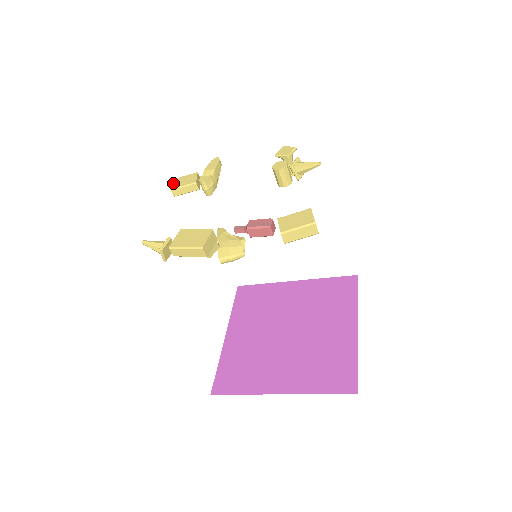
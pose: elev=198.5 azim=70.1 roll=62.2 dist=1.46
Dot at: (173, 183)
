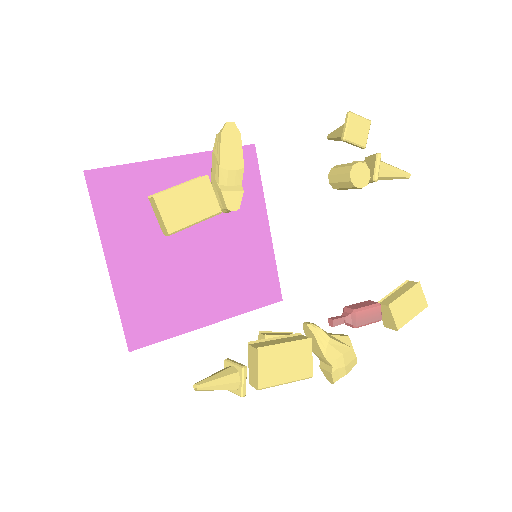
Dot at: (164, 212)
